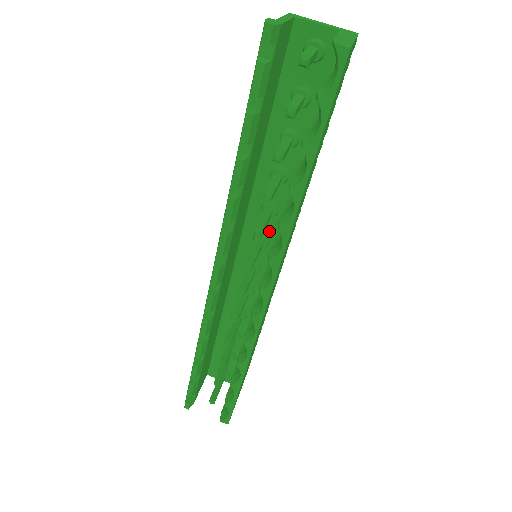
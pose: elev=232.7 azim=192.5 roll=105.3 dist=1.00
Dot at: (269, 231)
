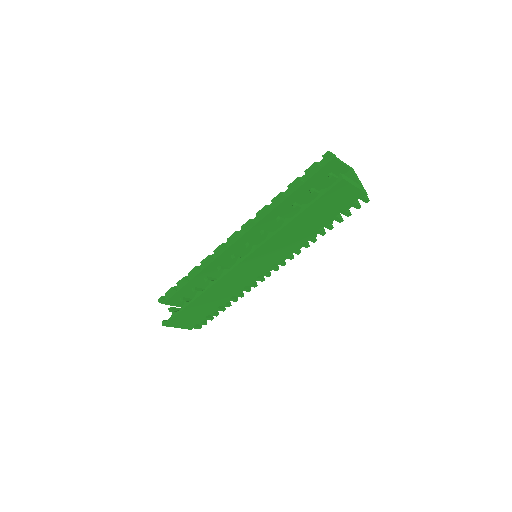
Dot at: occluded
